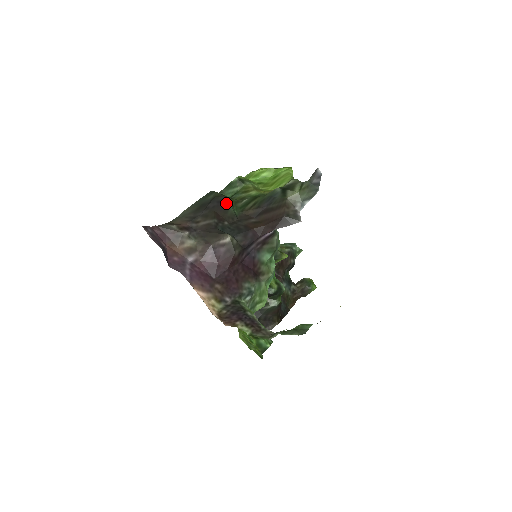
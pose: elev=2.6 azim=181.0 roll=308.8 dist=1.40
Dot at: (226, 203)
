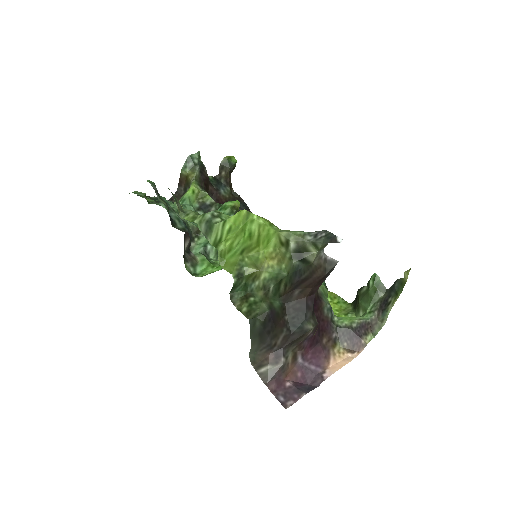
Dot at: (272, 313)
